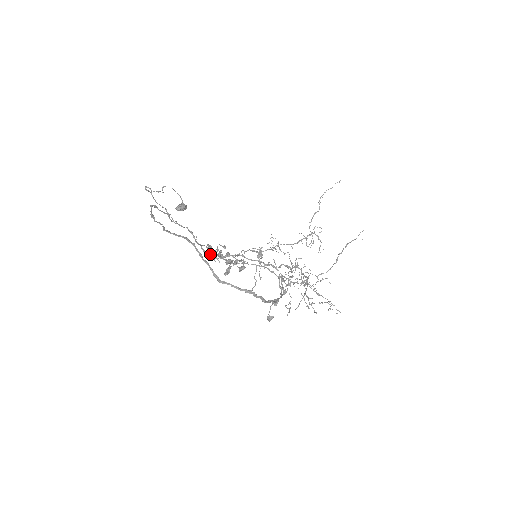
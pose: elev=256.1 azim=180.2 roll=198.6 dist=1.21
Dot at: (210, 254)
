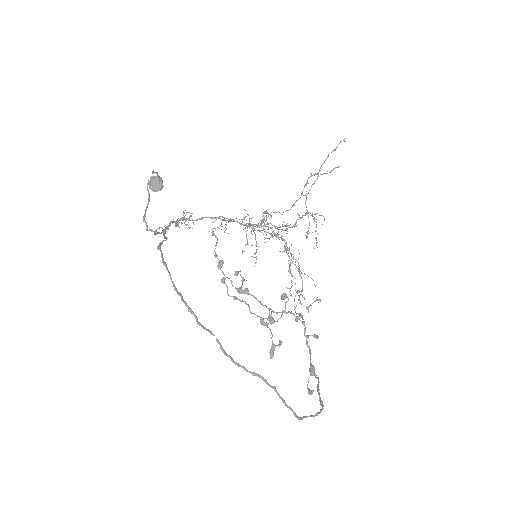
Dot at: (181, 219)
